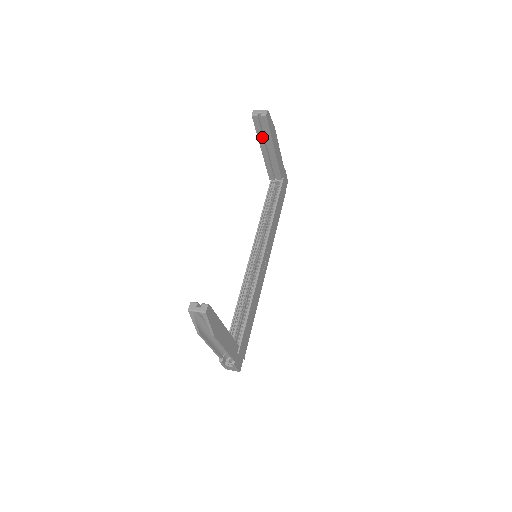
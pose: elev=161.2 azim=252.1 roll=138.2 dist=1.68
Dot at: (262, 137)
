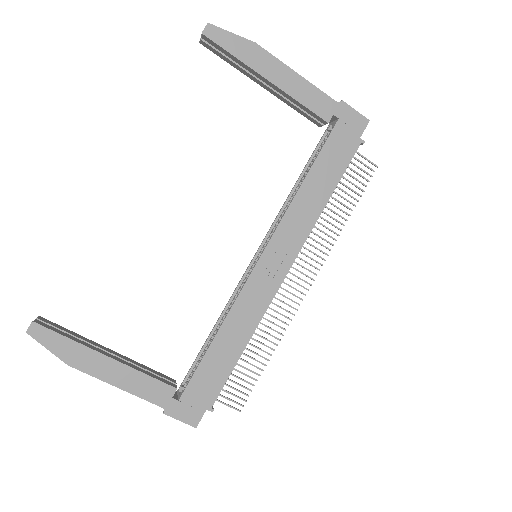
Dot at: (239, 67)
